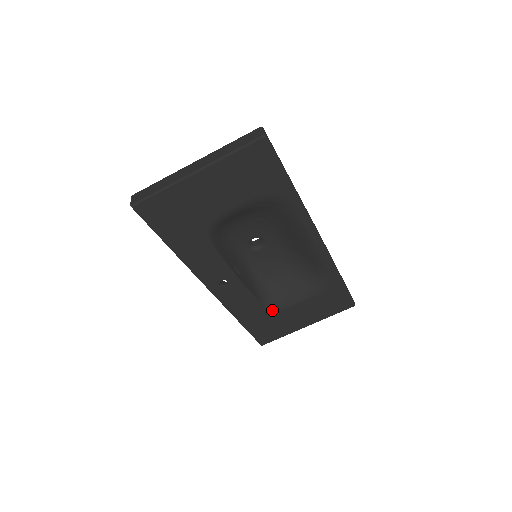
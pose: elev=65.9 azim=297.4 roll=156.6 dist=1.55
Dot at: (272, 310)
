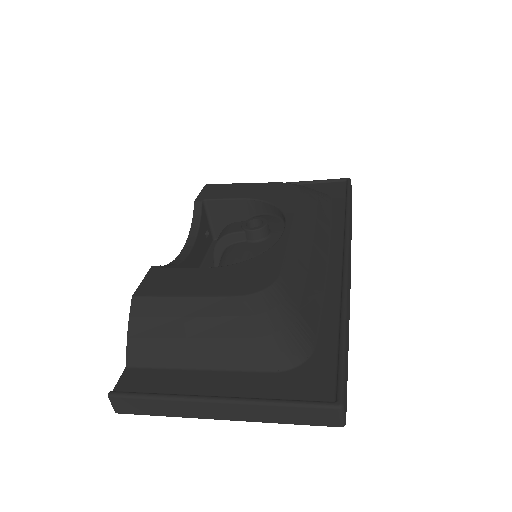
Dot at: occluded
